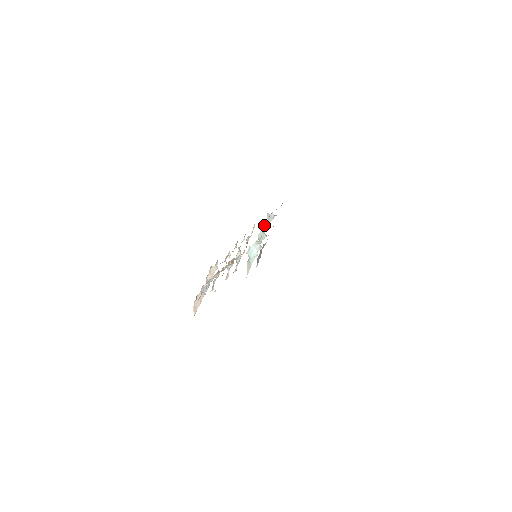
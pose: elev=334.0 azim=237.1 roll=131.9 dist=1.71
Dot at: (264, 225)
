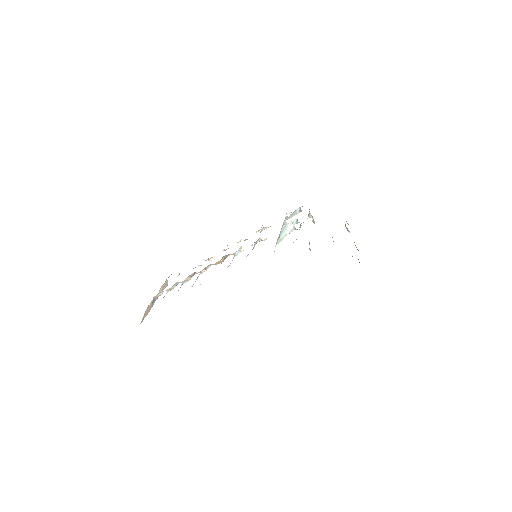
Dot at: occluded
